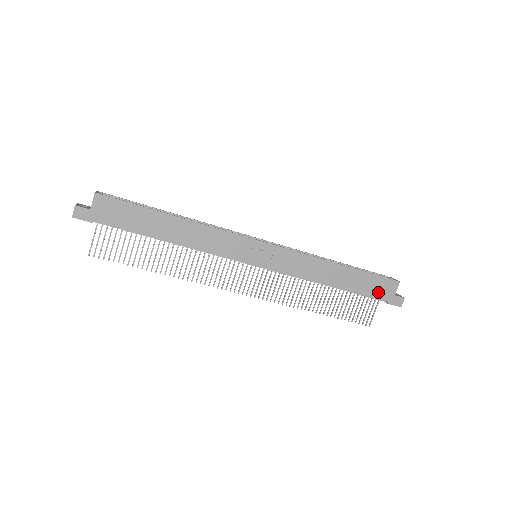
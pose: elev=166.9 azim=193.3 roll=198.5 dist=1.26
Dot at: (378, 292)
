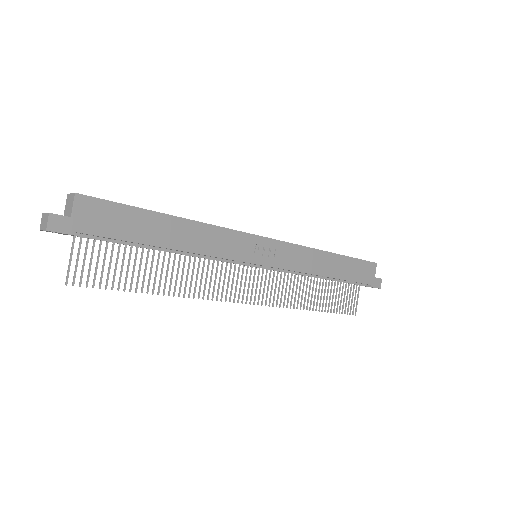
Dot at: (363, 277)
